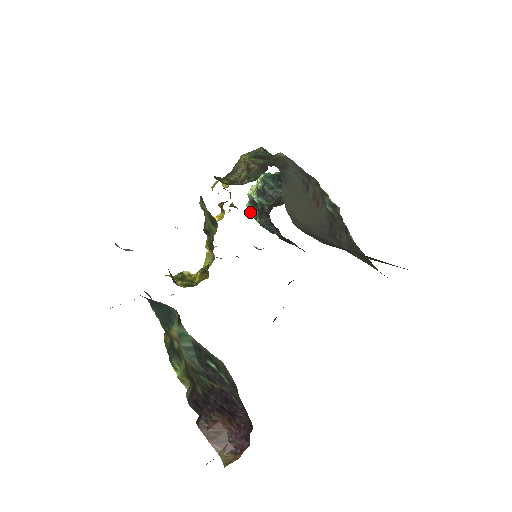
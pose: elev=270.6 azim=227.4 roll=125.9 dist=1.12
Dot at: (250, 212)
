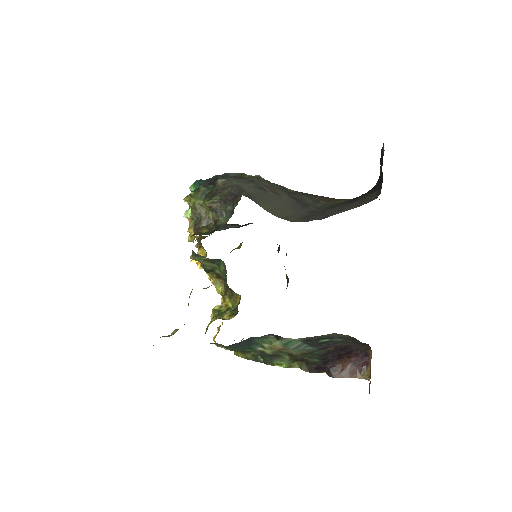
Dot at: occluded
